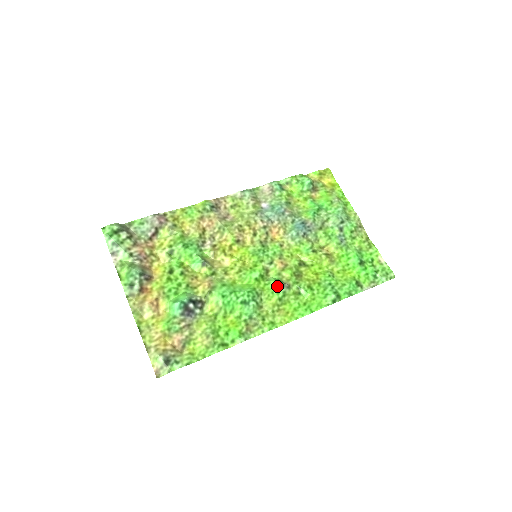
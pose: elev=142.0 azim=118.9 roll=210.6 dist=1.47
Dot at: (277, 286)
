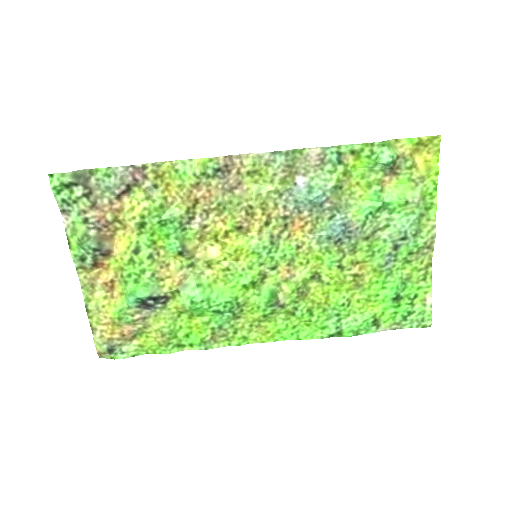
Dot at: (266, 304)
